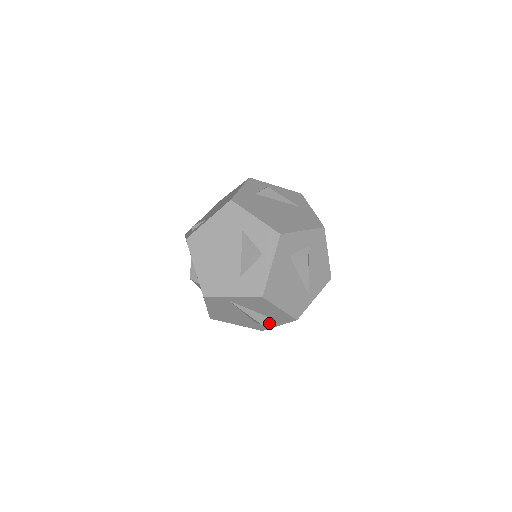
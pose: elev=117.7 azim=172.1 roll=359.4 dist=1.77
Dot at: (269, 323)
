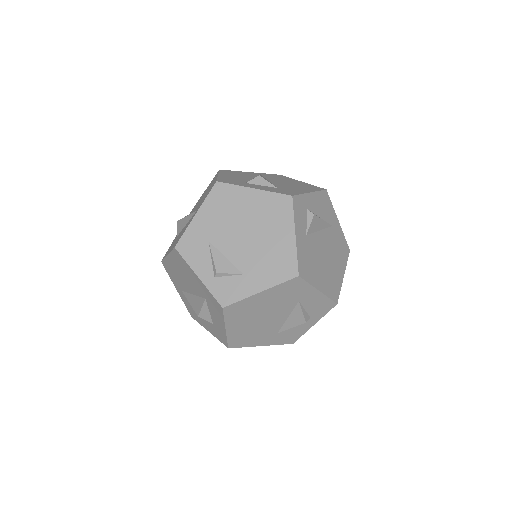
Dot at: occluded
